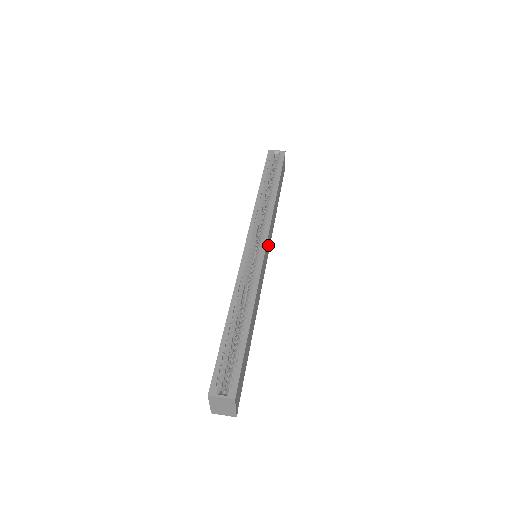
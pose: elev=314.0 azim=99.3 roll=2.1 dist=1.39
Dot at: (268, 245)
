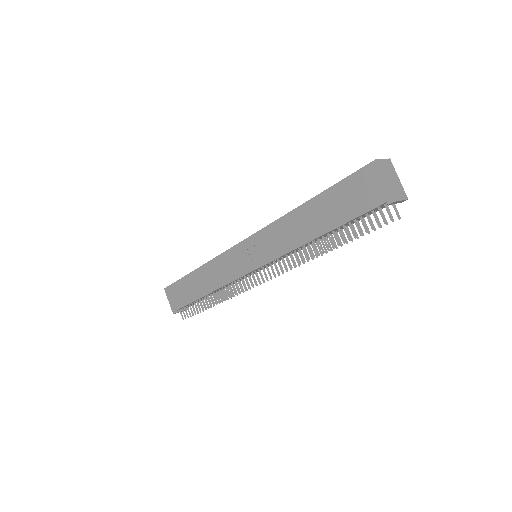
Dot at: occluded
